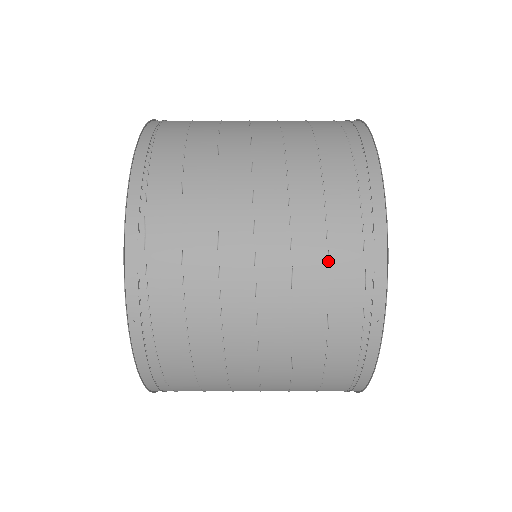
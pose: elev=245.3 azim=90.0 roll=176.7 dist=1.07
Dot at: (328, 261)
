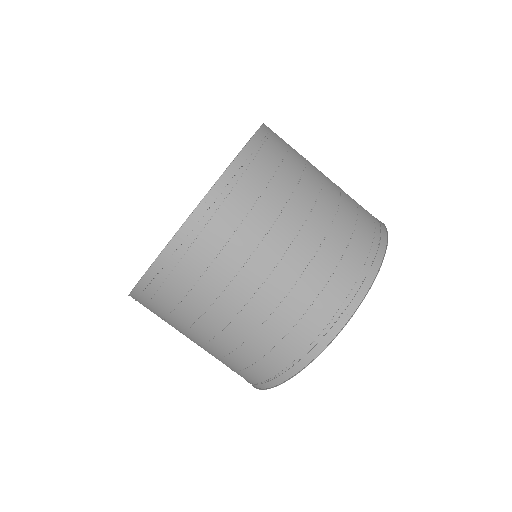
Dot at: (342, 257)
